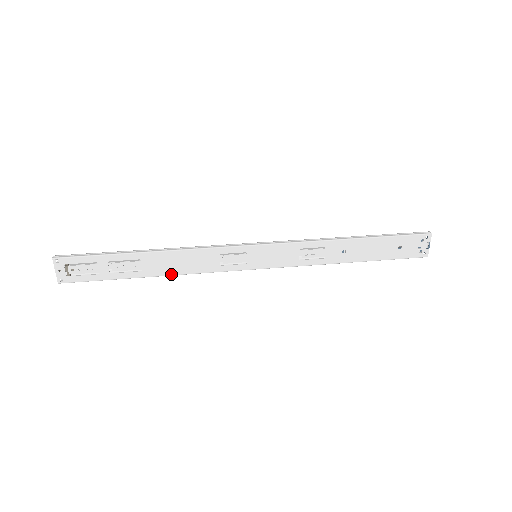
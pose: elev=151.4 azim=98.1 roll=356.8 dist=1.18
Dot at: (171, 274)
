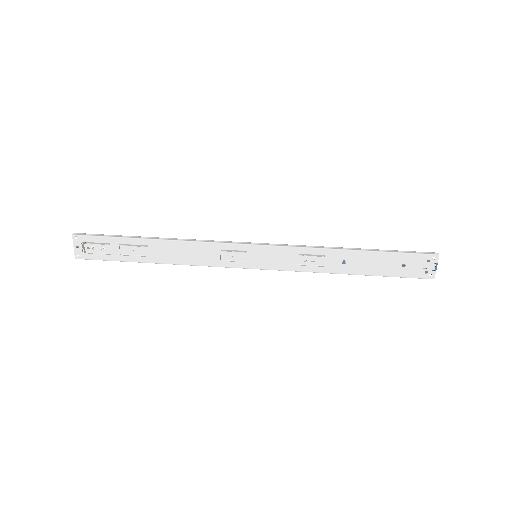
Dot at: (175, 263)
